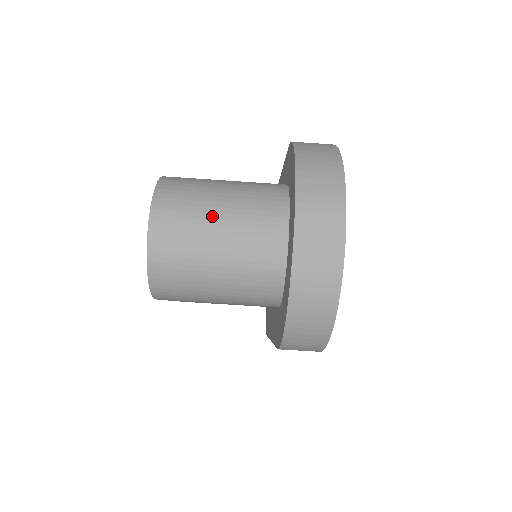
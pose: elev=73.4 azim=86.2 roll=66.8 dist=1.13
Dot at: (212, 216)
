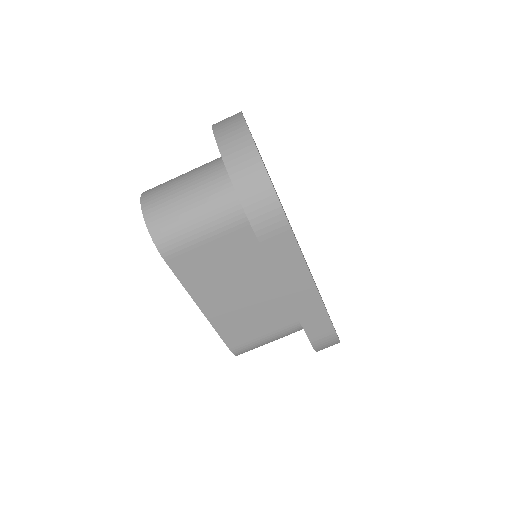
Dot at: (178, 178)
